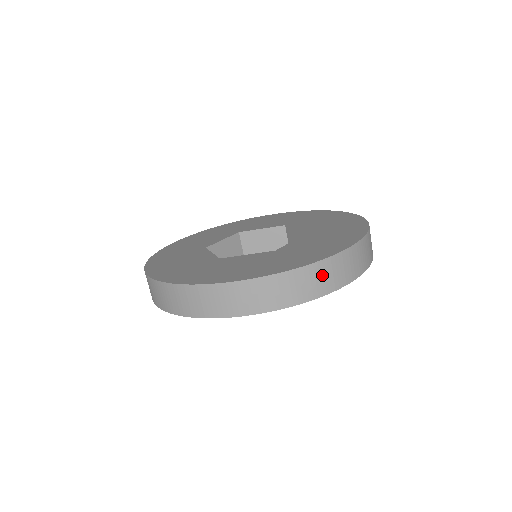
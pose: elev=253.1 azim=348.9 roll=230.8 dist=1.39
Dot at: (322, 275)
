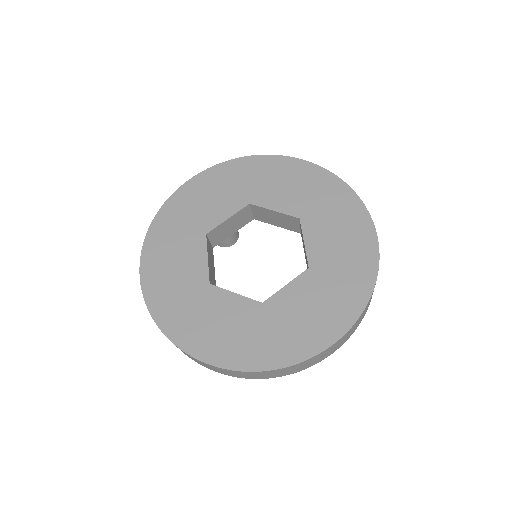
Dot at: (288, 370)
